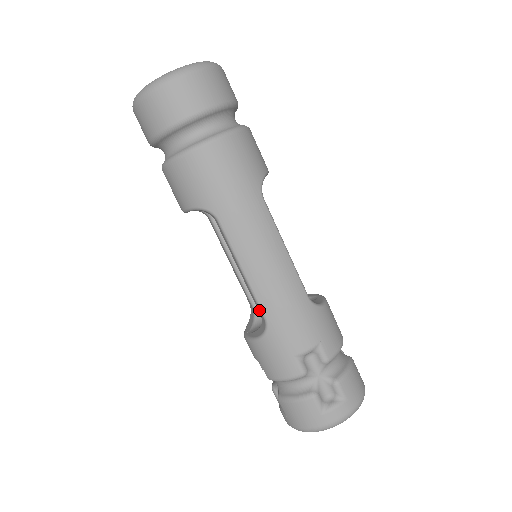
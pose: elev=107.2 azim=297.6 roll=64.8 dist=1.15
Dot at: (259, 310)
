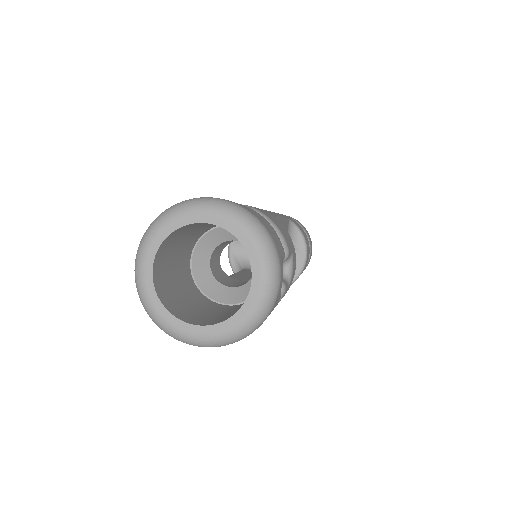
Dot at: occluded
